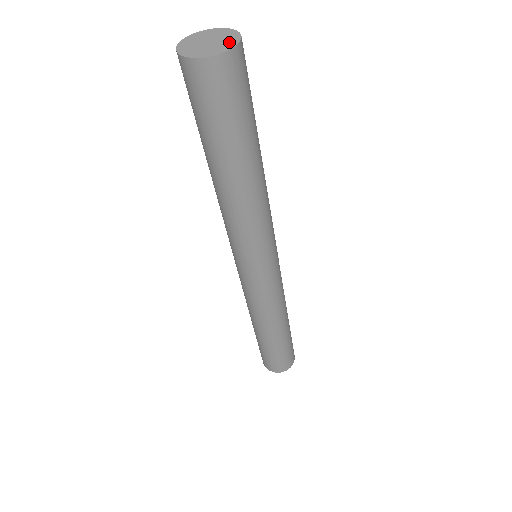
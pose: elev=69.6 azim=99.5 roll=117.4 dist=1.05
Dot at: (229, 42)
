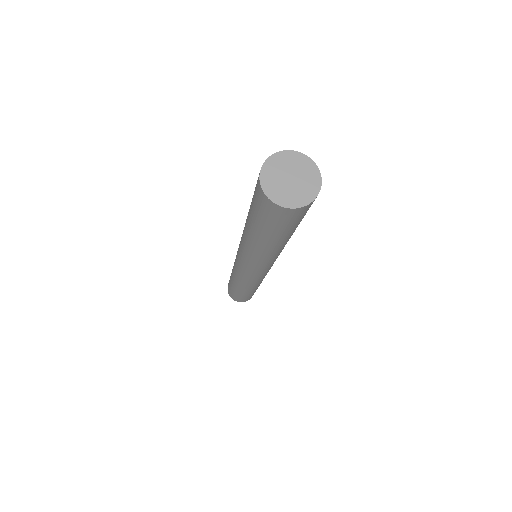
Dot at: (302, 196)
